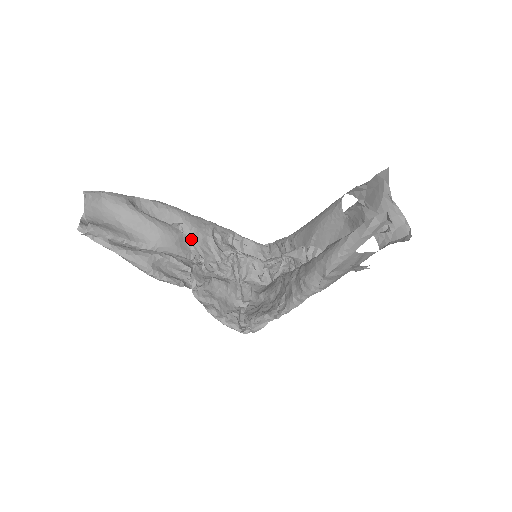
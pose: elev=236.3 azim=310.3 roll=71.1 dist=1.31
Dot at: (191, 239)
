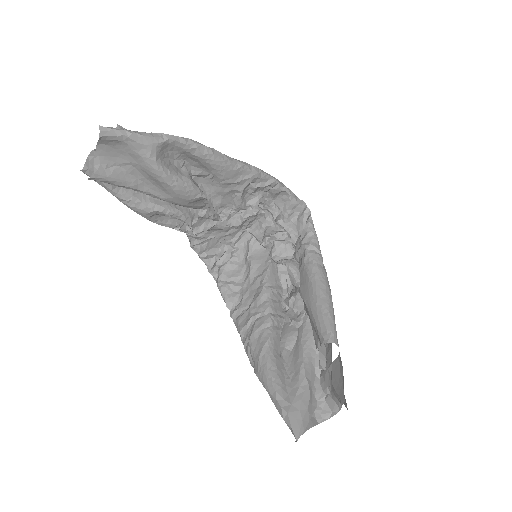
Dot at: (216, 188)
